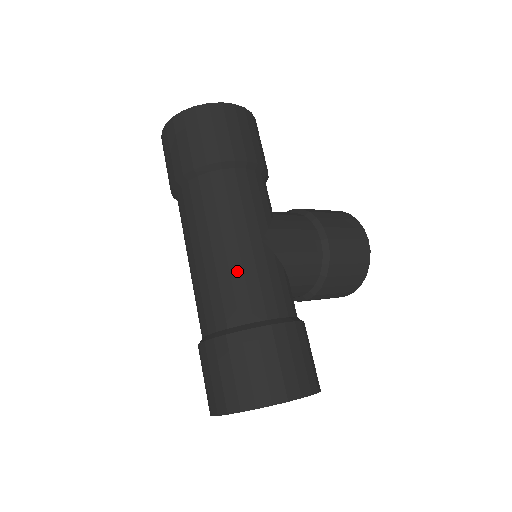
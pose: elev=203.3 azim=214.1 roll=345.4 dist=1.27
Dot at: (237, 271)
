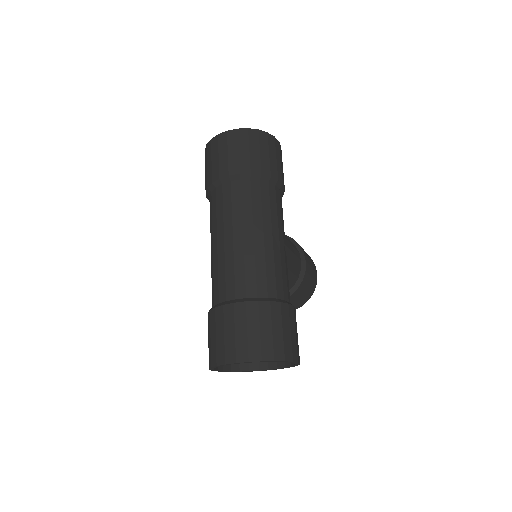
Dot at: (270, 258)
